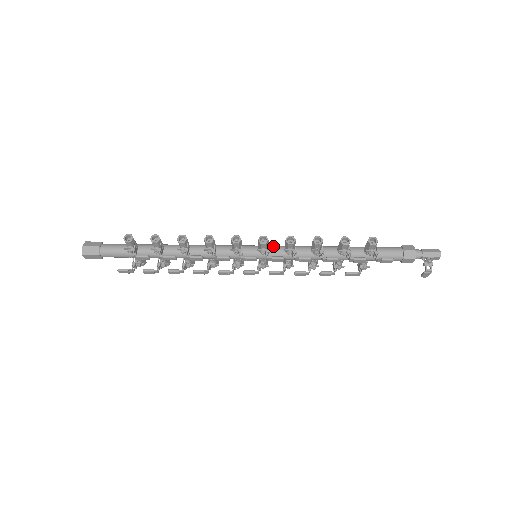
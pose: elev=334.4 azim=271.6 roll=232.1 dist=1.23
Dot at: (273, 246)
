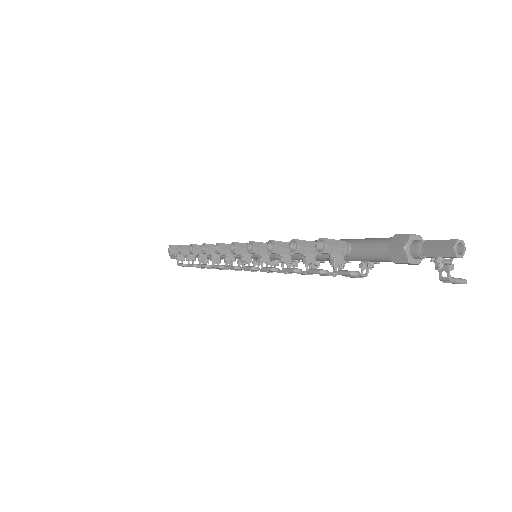
Dot at: occluded
